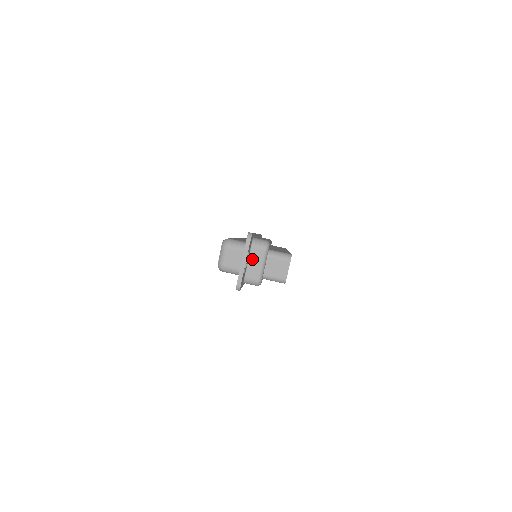
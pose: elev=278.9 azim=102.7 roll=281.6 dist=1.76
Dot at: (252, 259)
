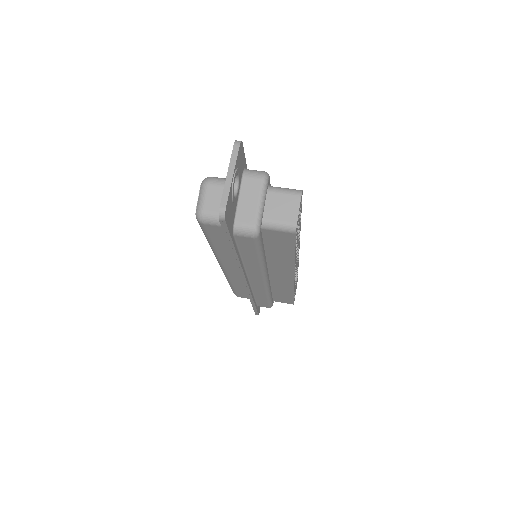
Dot at: (245, 194)
